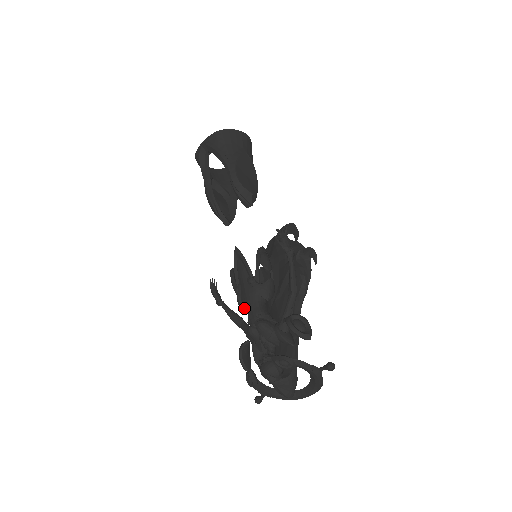
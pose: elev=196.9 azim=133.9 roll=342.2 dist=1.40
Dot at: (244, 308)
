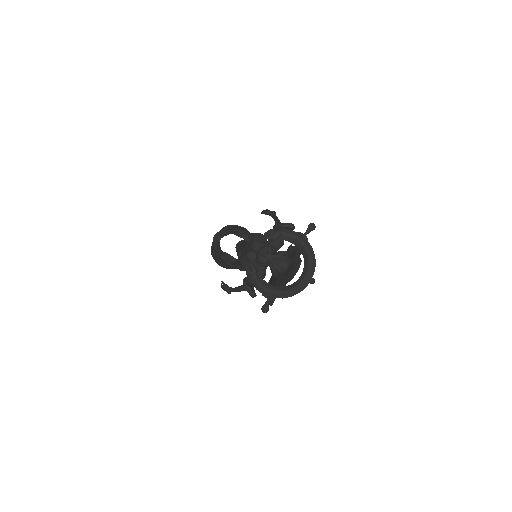
Dot at: (245, 260)
